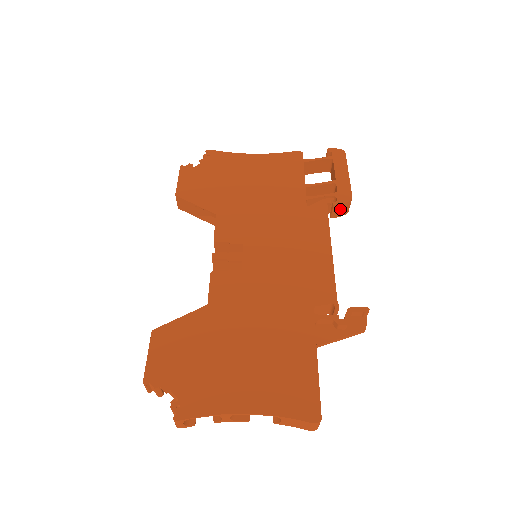
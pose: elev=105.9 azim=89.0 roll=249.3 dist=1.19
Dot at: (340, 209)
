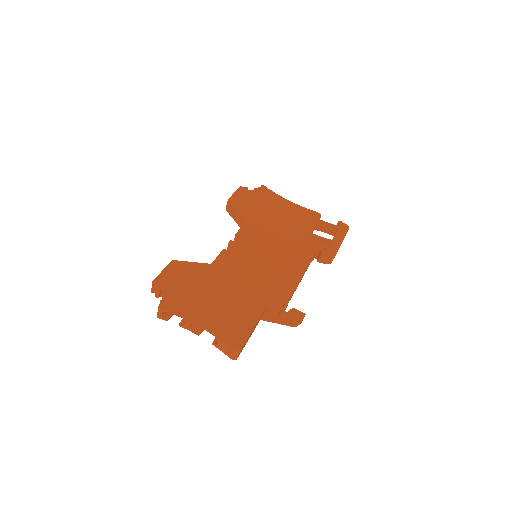
Dot at: (325, 257)
